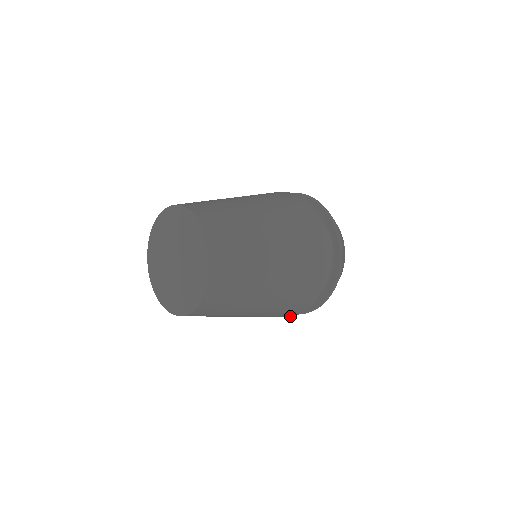
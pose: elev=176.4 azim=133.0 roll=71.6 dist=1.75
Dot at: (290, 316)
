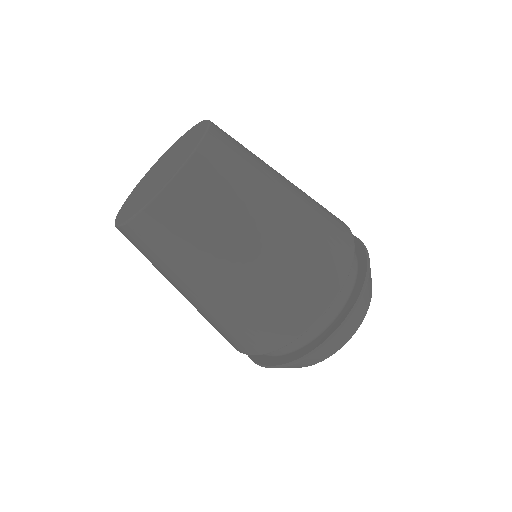
Dot at: (299, 332)
